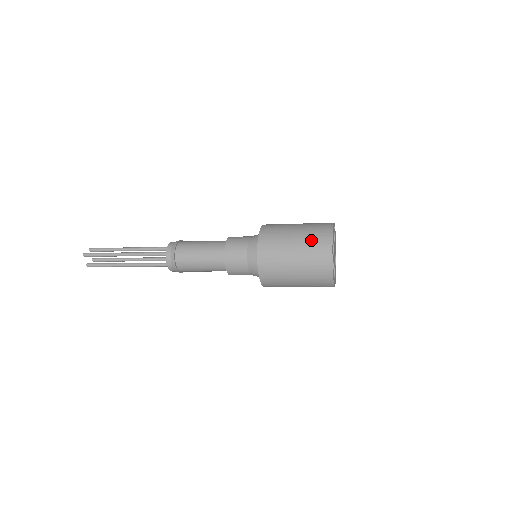
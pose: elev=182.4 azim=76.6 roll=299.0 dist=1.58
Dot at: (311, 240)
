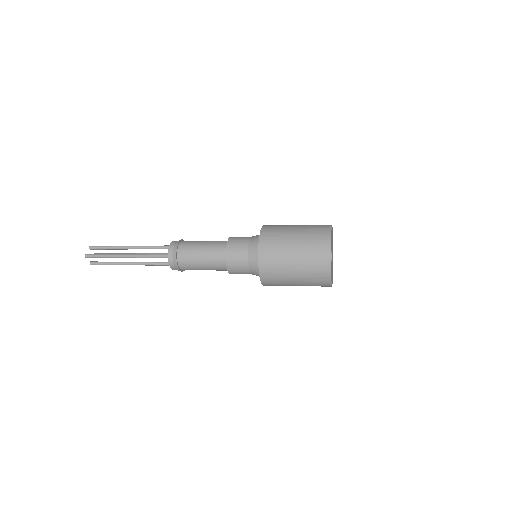
Dot at: (310, 253)
